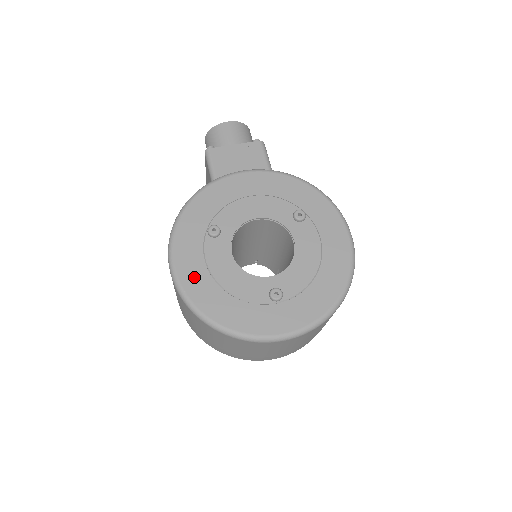
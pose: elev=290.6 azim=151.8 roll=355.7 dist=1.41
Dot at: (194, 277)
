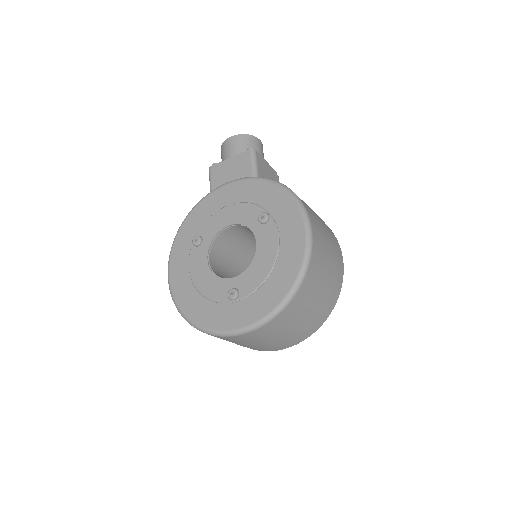
Dot at: (180, 281)
